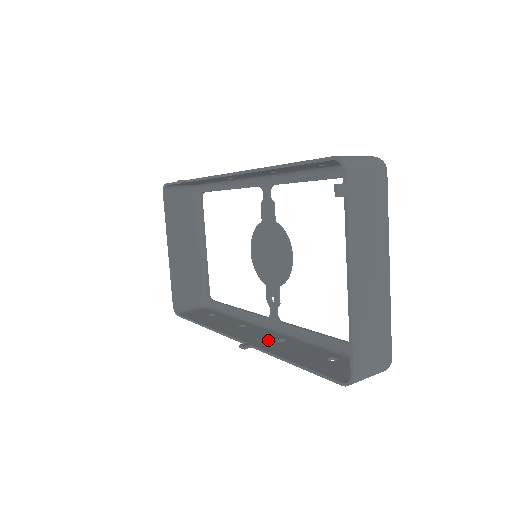
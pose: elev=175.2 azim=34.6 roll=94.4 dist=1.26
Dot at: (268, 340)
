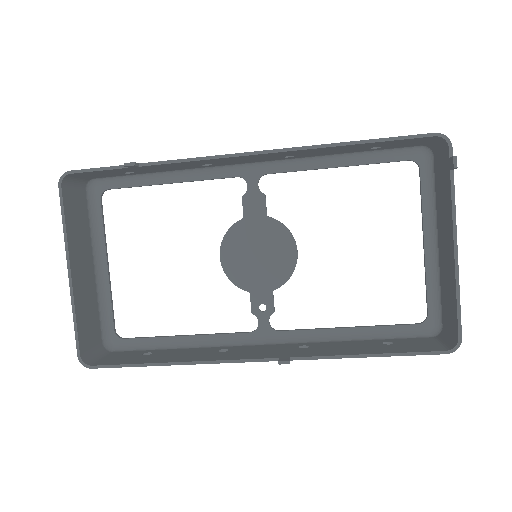
Dot at: (292, 350)
